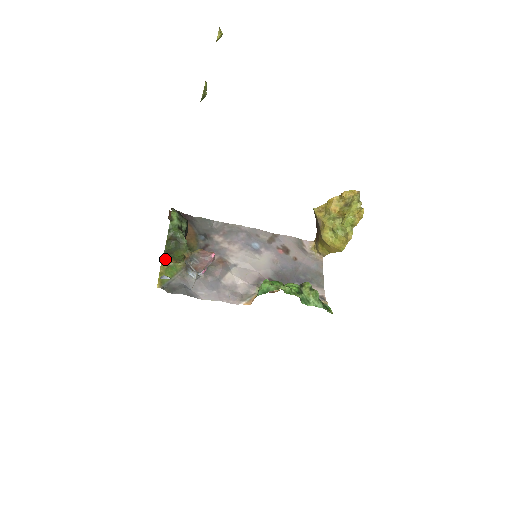
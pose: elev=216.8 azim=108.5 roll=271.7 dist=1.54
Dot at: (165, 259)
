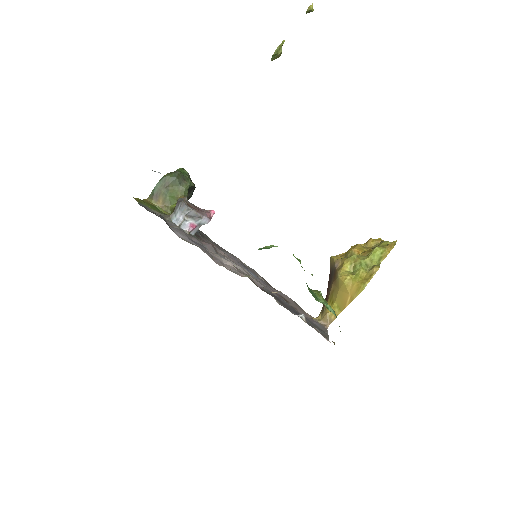
Dot at: (153, 196)
